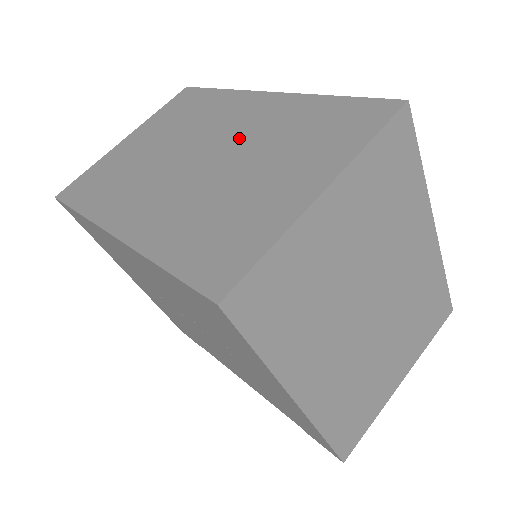
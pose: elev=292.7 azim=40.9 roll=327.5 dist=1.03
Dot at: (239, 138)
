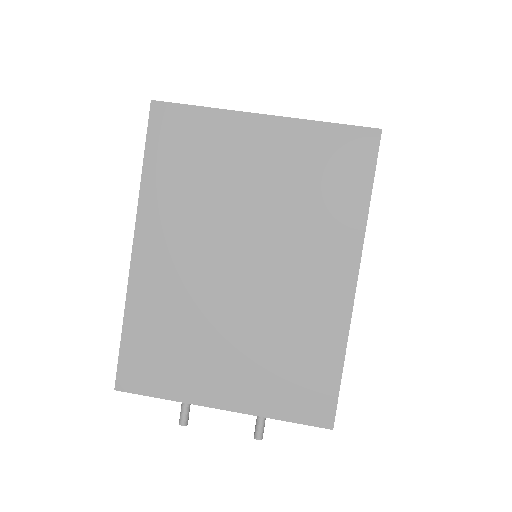
Dot at: occluded
